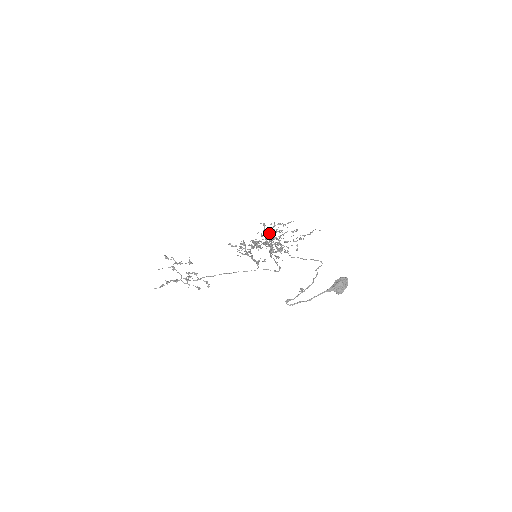
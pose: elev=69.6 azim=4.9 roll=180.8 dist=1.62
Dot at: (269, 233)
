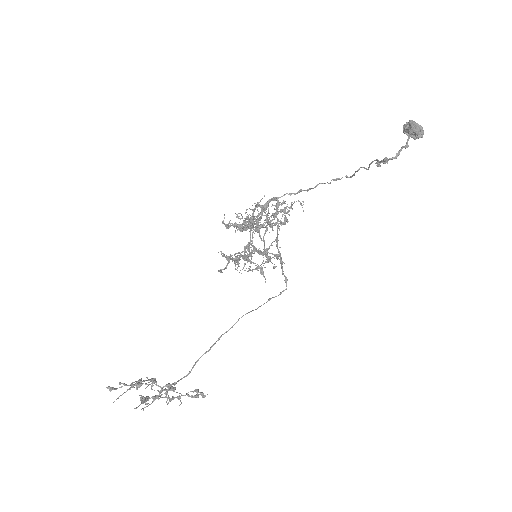
Dot at: occluded
